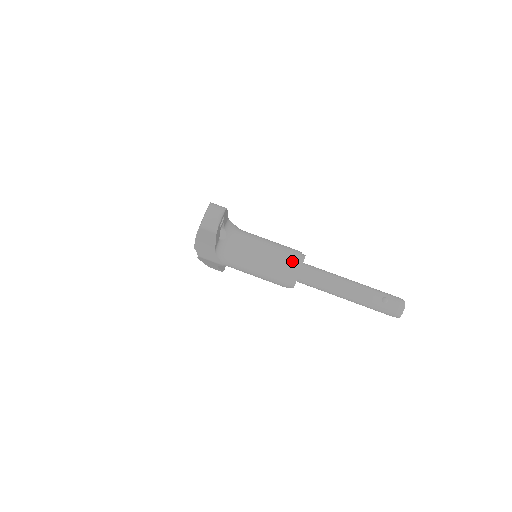
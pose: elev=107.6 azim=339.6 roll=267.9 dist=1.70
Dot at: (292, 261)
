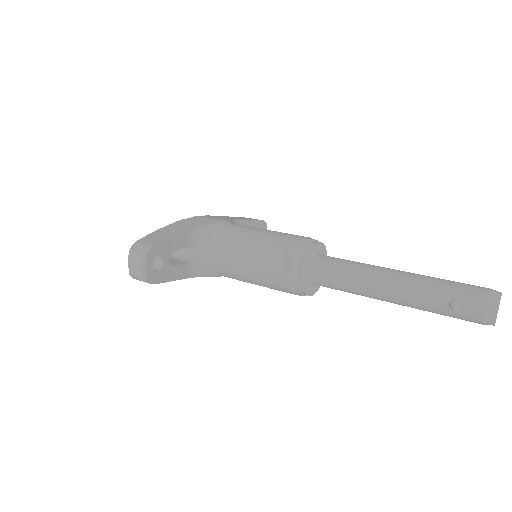
Dot at: (288, 269)
